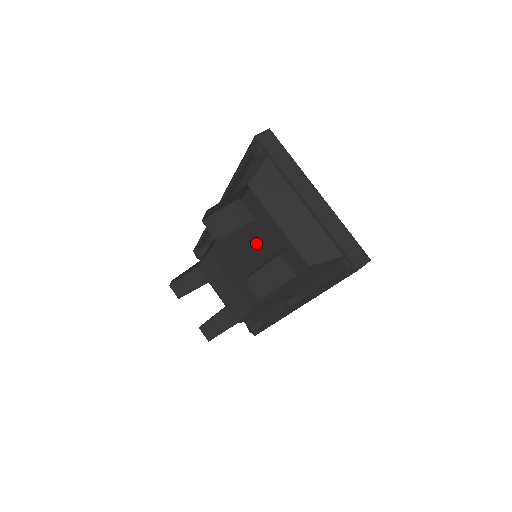
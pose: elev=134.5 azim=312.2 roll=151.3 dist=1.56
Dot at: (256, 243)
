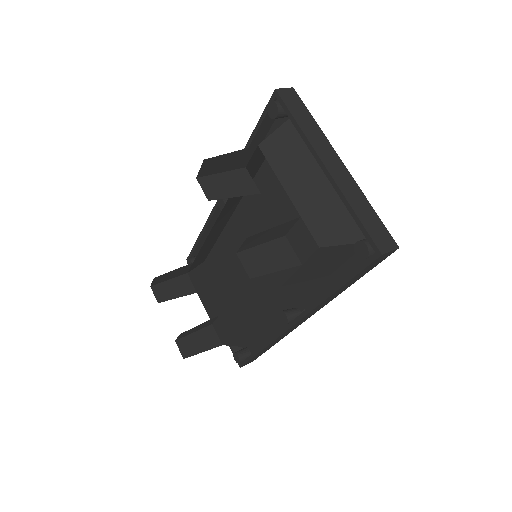
Dot at: occluded
